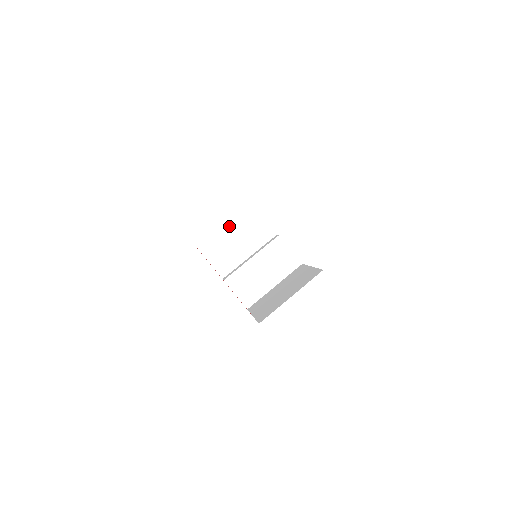
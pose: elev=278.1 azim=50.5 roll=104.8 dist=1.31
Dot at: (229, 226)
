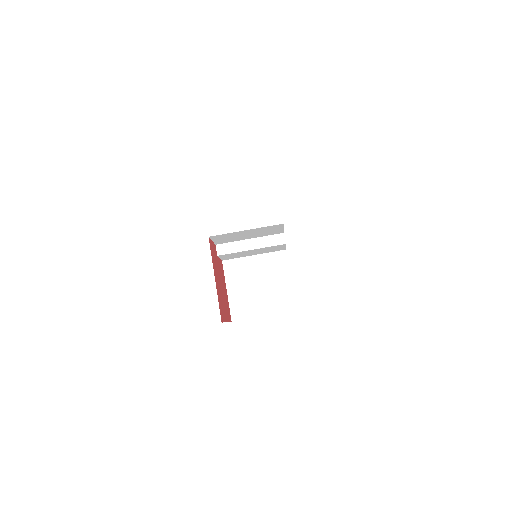
Dot at: (250, 231)
